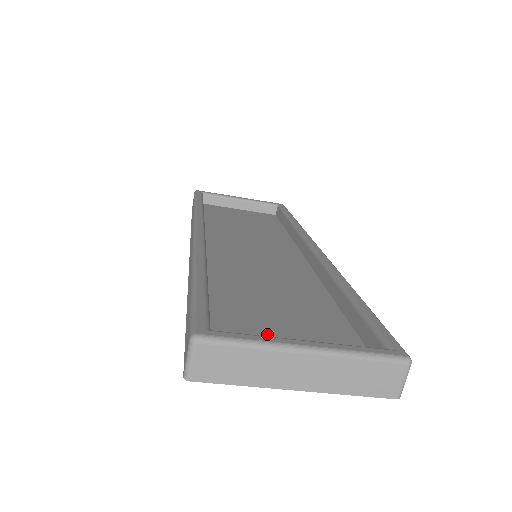
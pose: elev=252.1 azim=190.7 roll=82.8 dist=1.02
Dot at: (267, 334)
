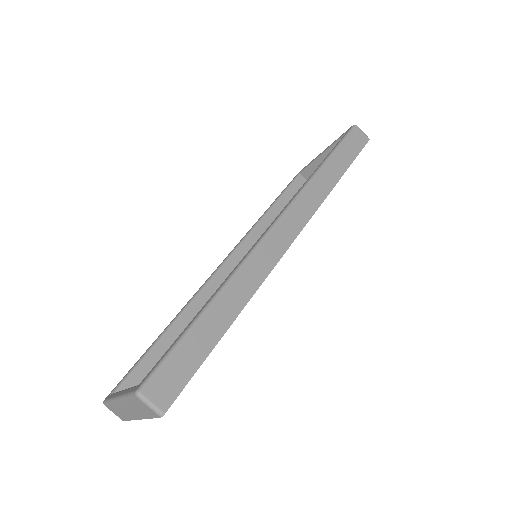
Dot at: occluded
